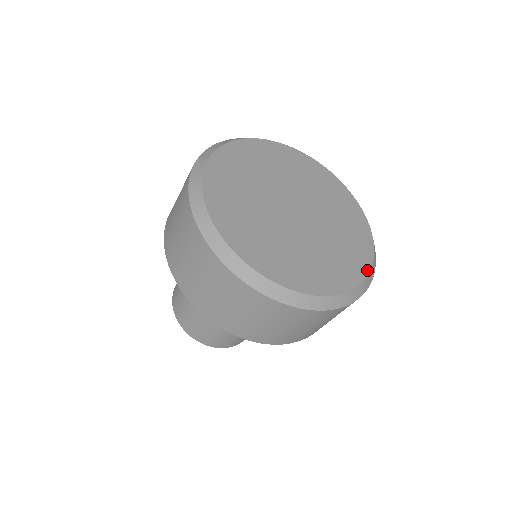
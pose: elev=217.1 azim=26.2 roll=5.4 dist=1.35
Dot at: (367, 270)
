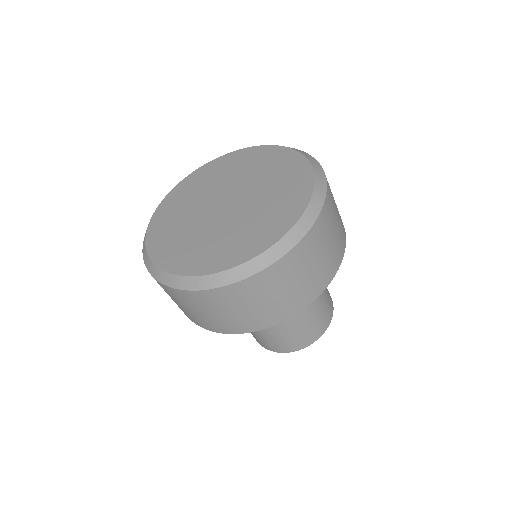
Dot at: (310, 170)
